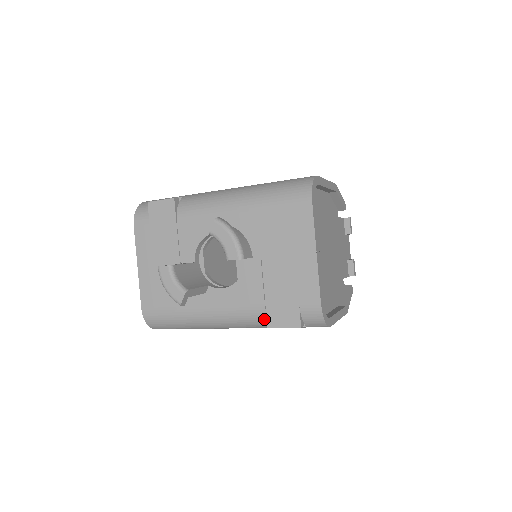
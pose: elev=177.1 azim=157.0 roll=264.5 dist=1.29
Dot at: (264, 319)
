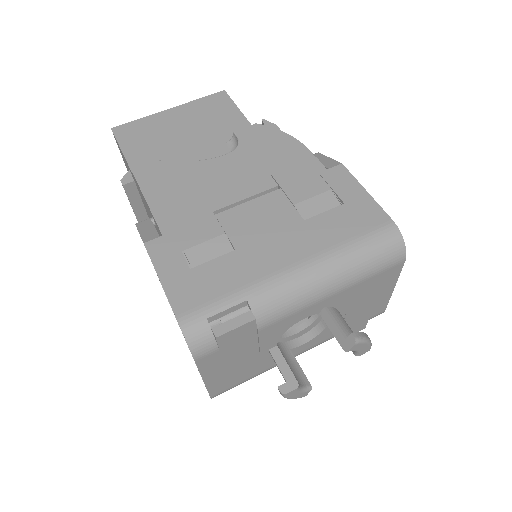
Dot at: occluded
